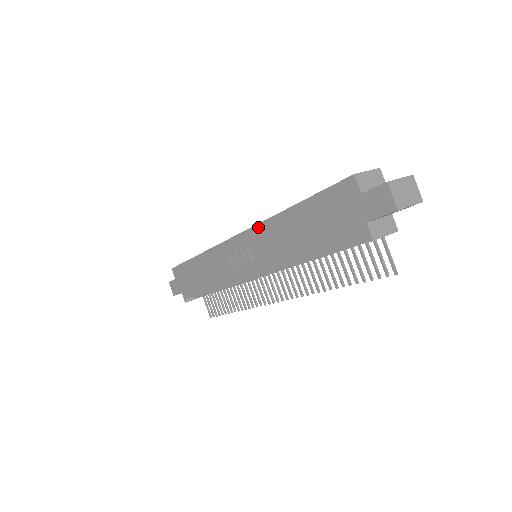
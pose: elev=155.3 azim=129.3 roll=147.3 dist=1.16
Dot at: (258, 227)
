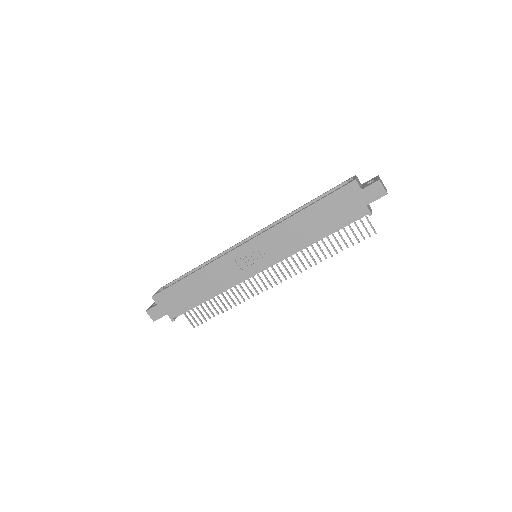
Dot at: (270, 231)
